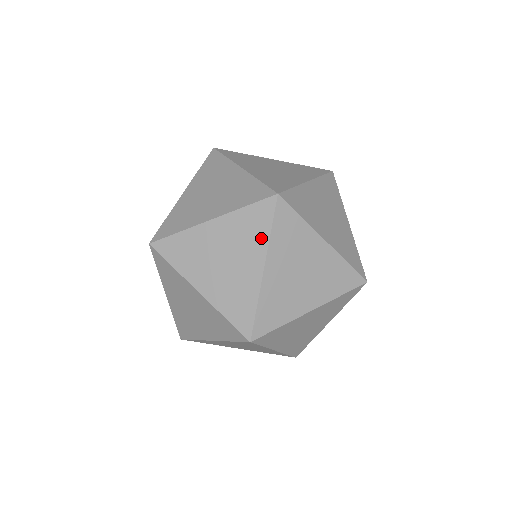
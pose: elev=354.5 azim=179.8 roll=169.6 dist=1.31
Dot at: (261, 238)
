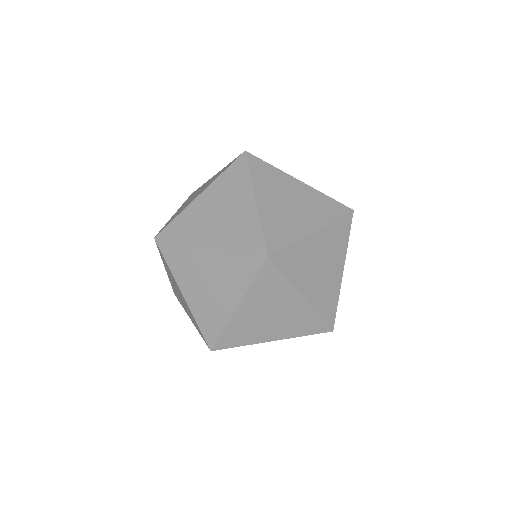
Dot at: (171, 273)
